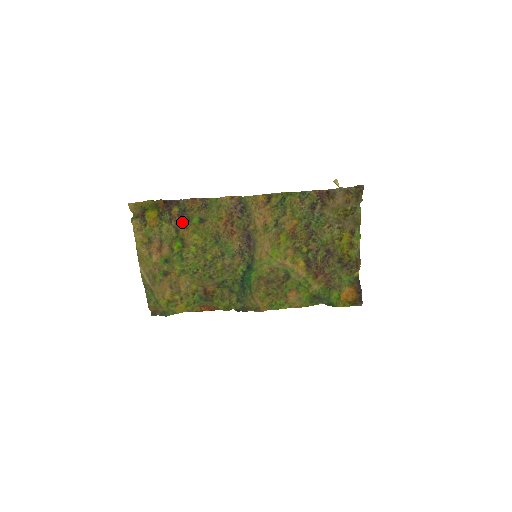
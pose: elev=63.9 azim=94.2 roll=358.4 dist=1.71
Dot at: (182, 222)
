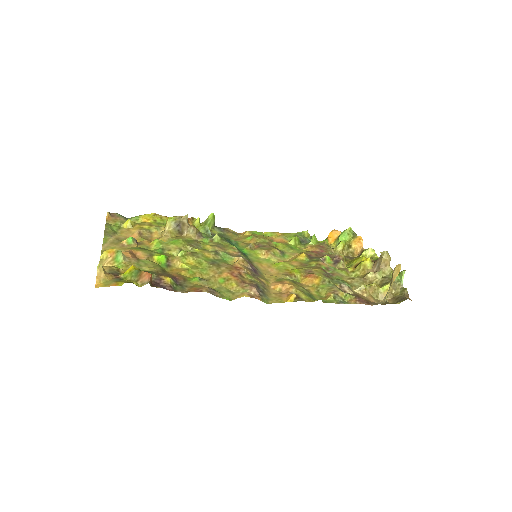
Dot at: (174, 276)
